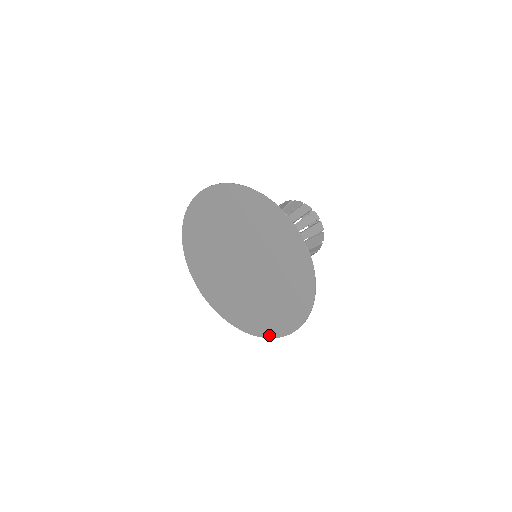
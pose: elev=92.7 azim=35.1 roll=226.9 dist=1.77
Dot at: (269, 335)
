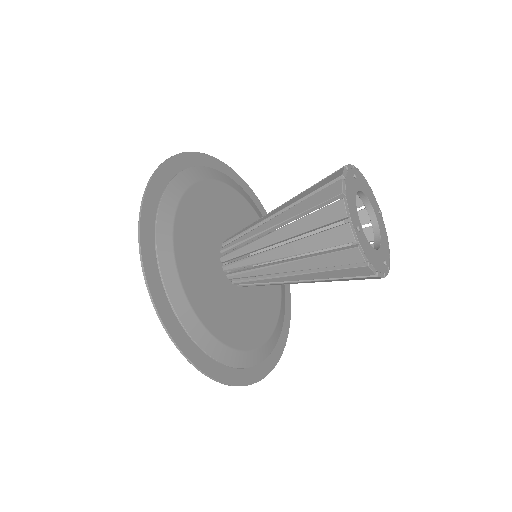
Dot at: occluded
